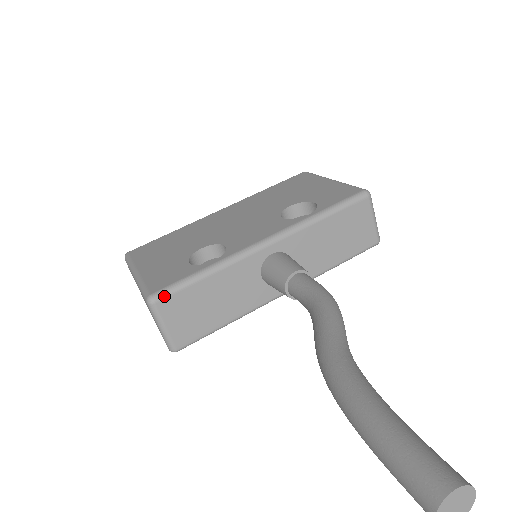
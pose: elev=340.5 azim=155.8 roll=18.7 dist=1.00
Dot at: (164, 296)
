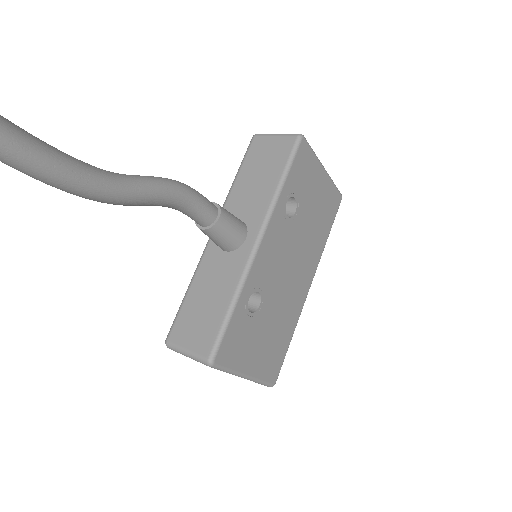
Dot at: (170, 331)
